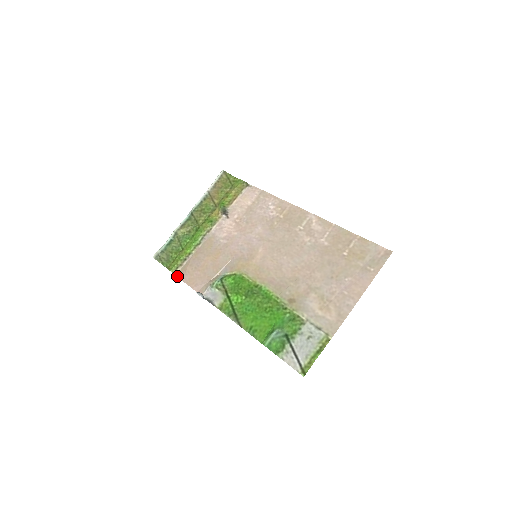
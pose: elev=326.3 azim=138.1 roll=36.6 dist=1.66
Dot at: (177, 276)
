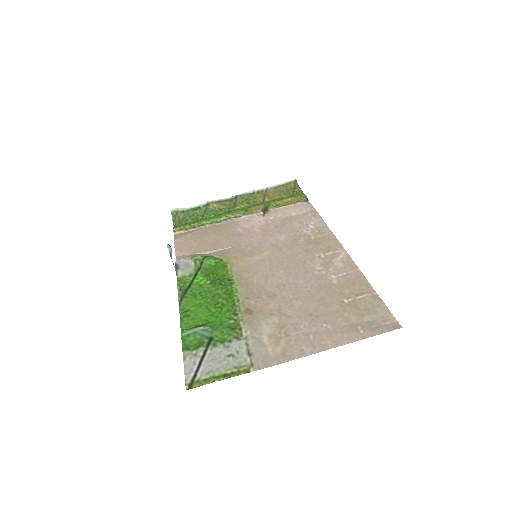
Dot at: (174, 235)
